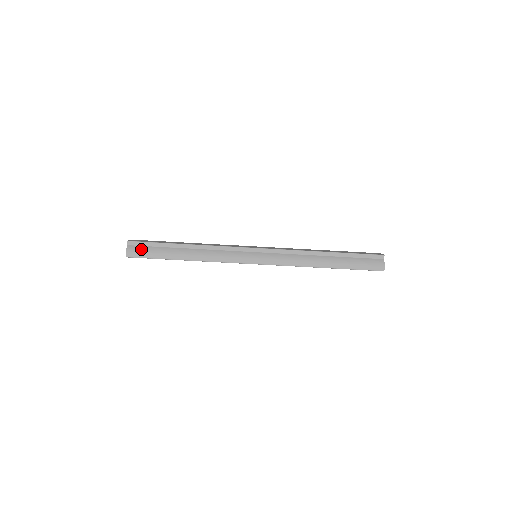
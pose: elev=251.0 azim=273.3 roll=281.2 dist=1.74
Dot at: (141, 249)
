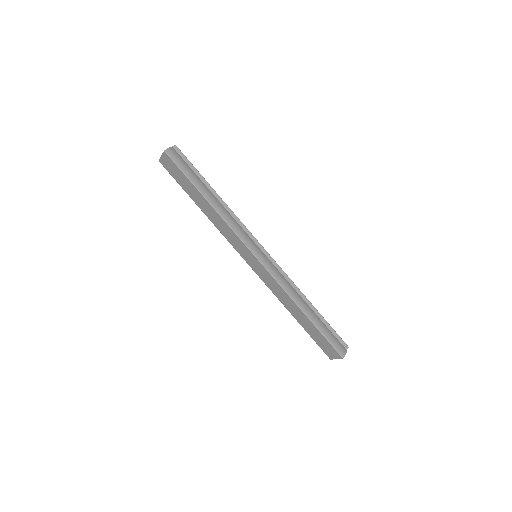
Dot at: (181, 159)
